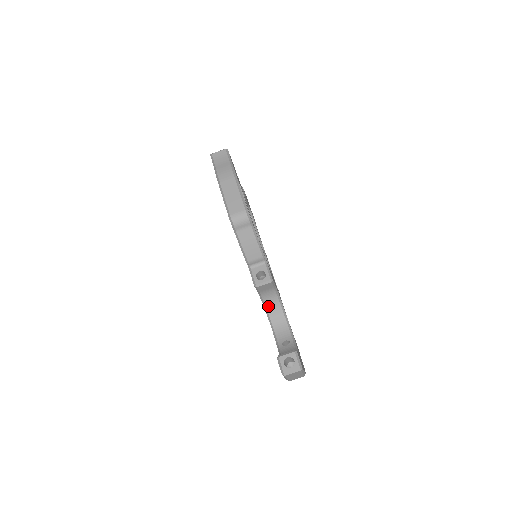
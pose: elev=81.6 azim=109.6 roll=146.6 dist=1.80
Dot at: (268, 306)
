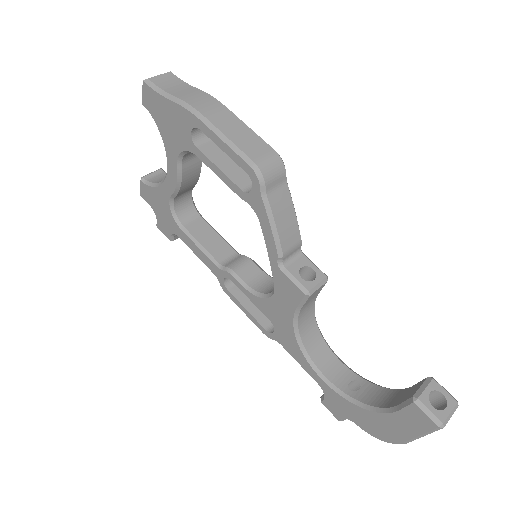
Dot at: (303, 334)
